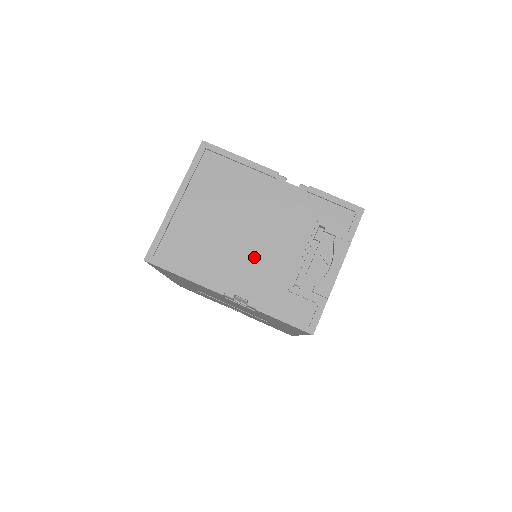
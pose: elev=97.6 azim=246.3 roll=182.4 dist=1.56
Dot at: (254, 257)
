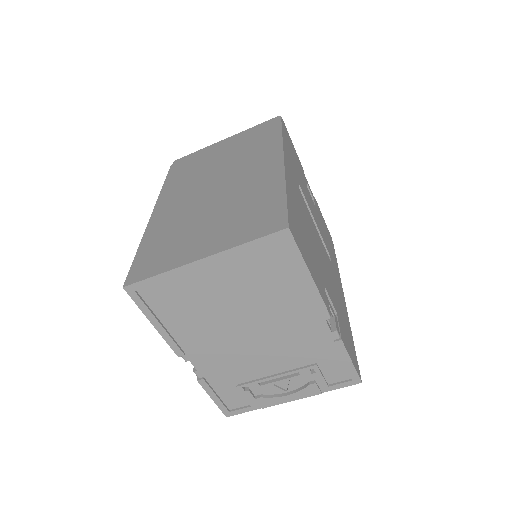
Dot at: (233, 350)
